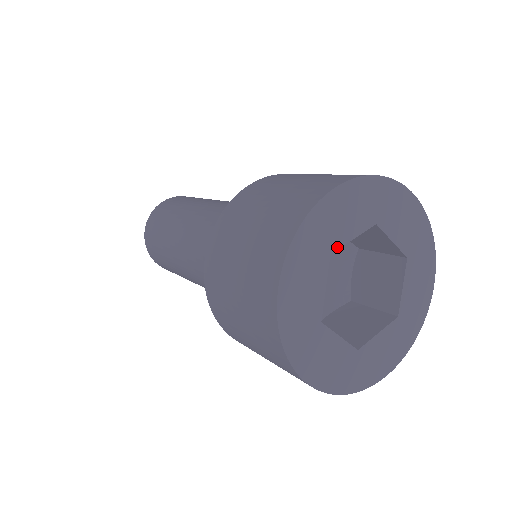
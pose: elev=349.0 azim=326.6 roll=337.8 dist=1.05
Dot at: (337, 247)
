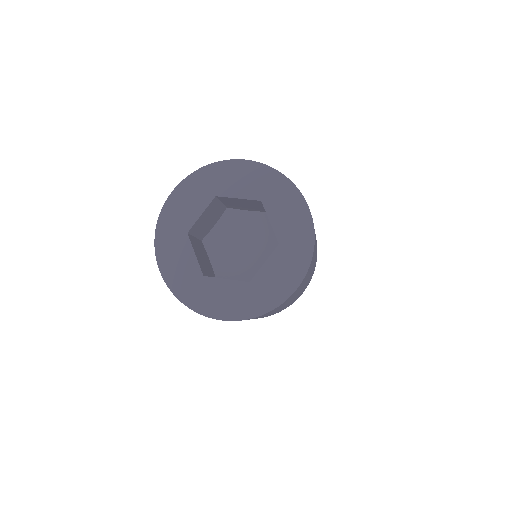
Dot at: (190, 226)
